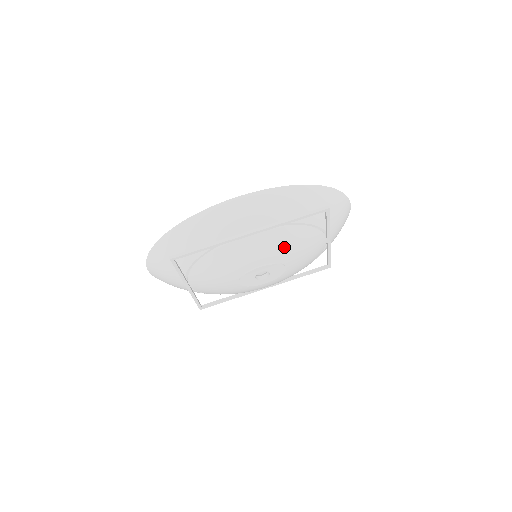
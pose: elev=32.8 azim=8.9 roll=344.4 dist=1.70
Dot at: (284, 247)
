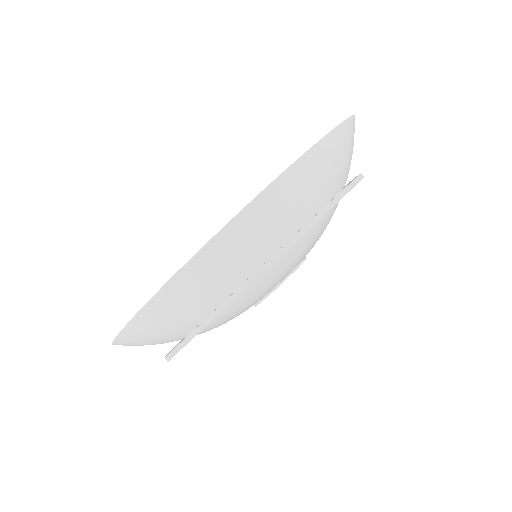
Dot at: (307, 248)
